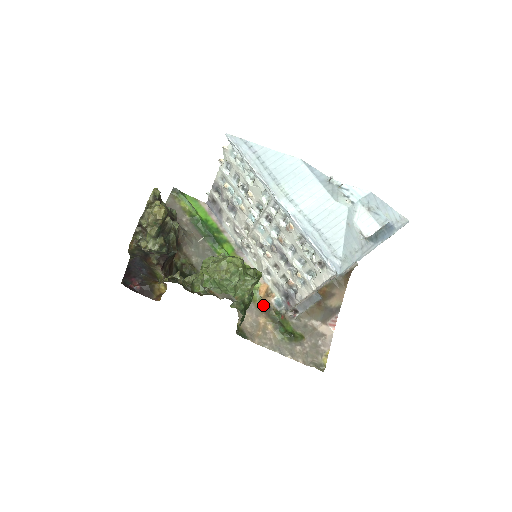
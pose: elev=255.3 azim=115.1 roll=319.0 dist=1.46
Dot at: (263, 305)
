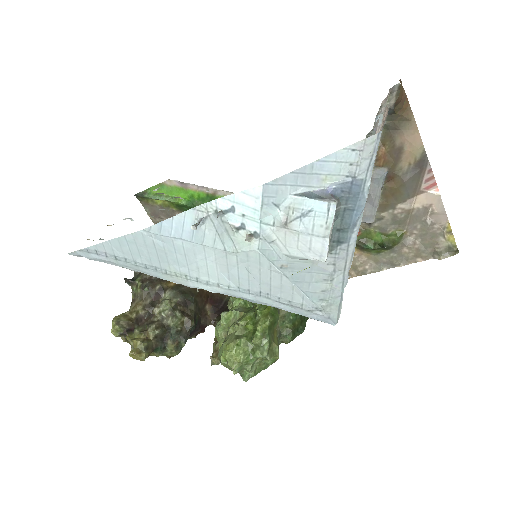
Dot at: occluded
